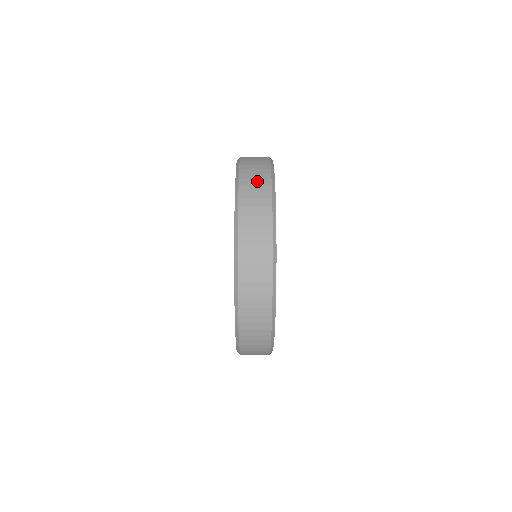
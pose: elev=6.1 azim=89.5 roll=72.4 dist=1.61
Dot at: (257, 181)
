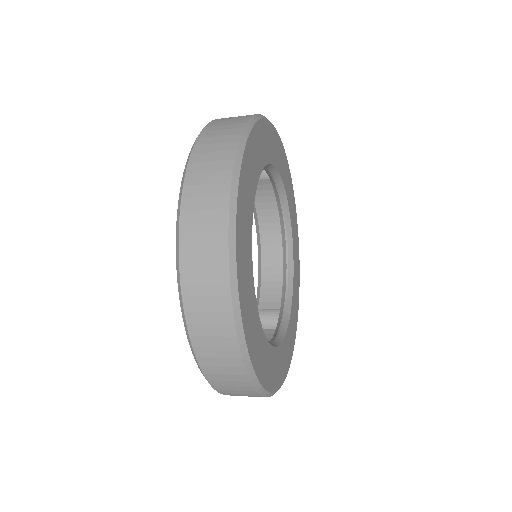
Dot at: (215, 154)
